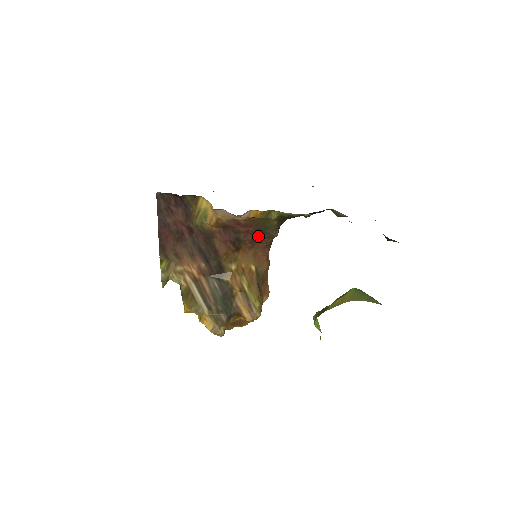
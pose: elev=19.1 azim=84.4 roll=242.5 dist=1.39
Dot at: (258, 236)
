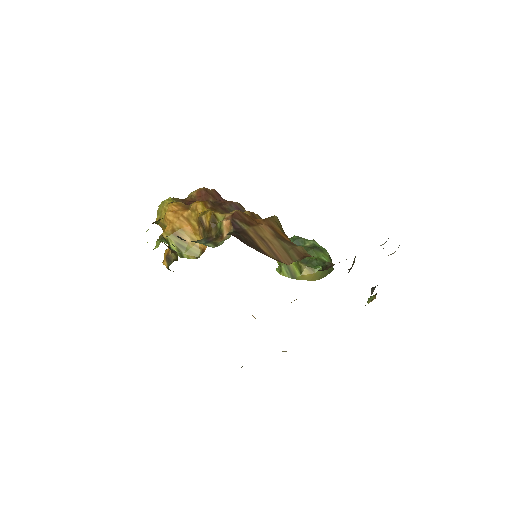
Dot at: occluded
